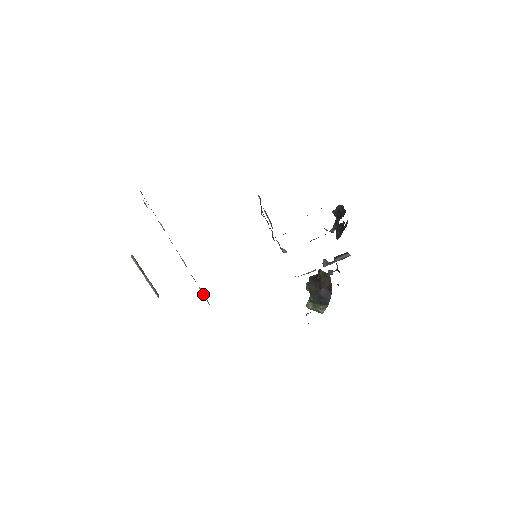
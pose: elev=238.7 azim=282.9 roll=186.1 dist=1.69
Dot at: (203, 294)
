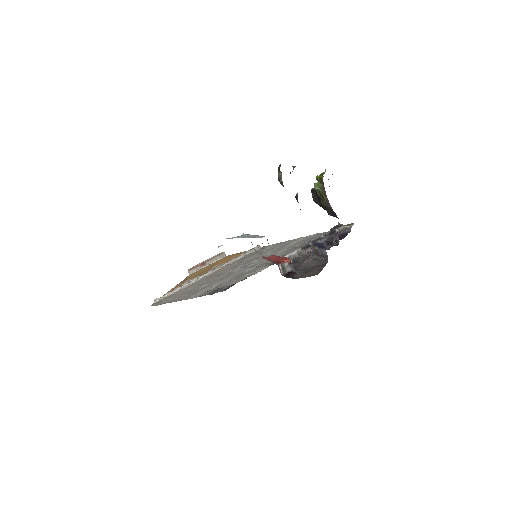
Dot at: (248, 252)
